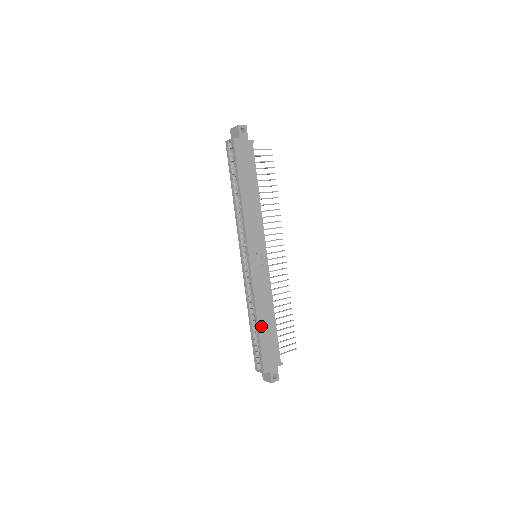
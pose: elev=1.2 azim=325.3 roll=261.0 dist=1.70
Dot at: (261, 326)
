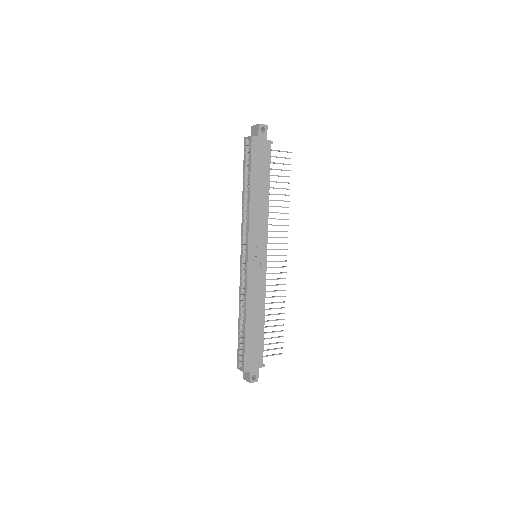
Dot at: (249, 326)
